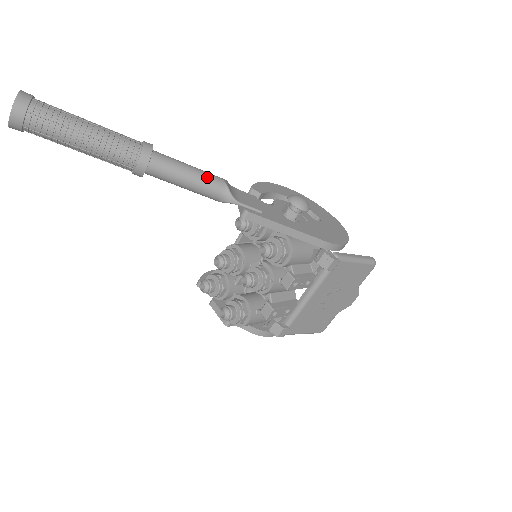
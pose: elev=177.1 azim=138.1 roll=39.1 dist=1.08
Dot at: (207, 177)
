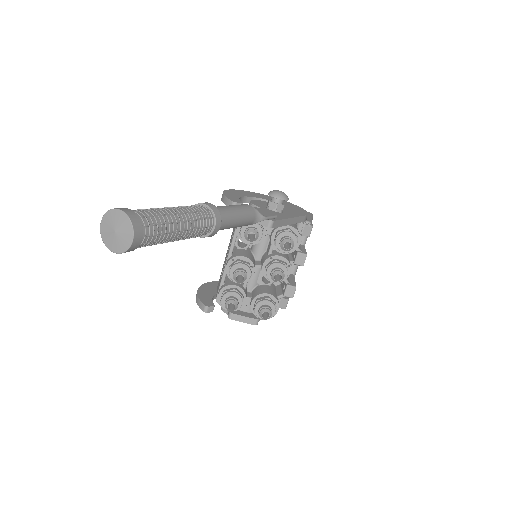
Dot at: (244, 209)
